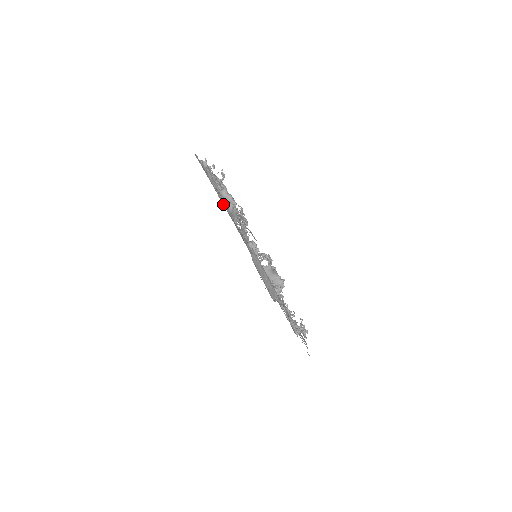
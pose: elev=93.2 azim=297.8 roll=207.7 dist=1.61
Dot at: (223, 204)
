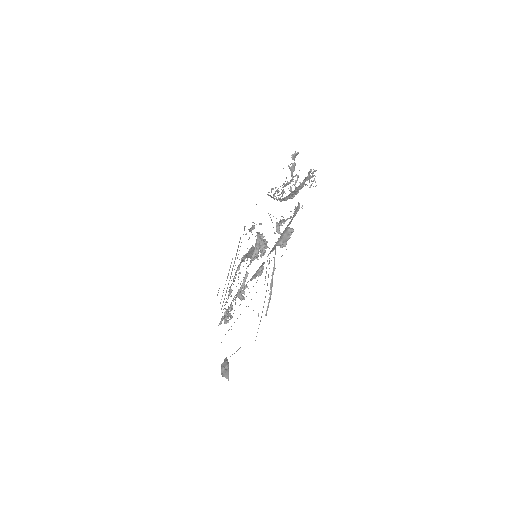
Dot at: occluded
